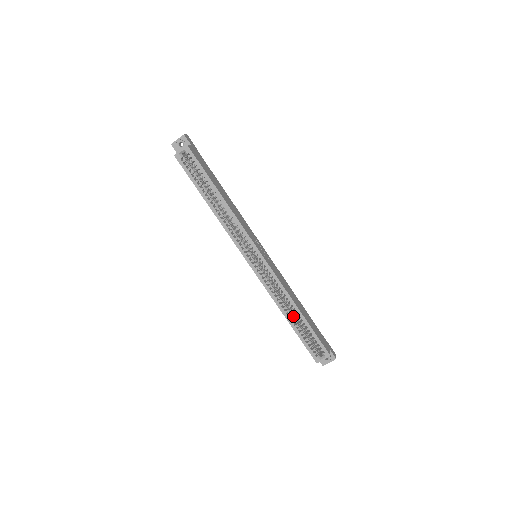
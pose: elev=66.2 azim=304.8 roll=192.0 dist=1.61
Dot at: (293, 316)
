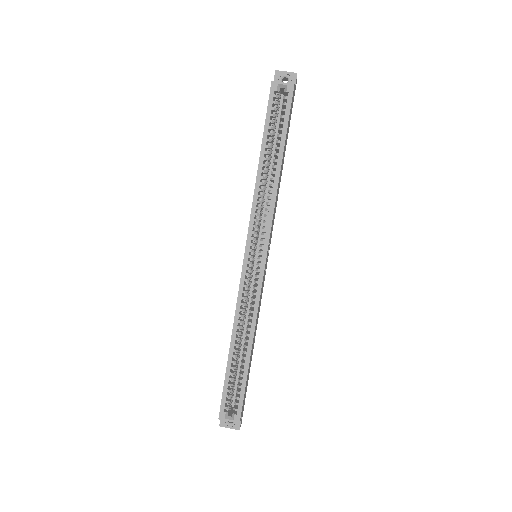
Dot at: (239, 349)
